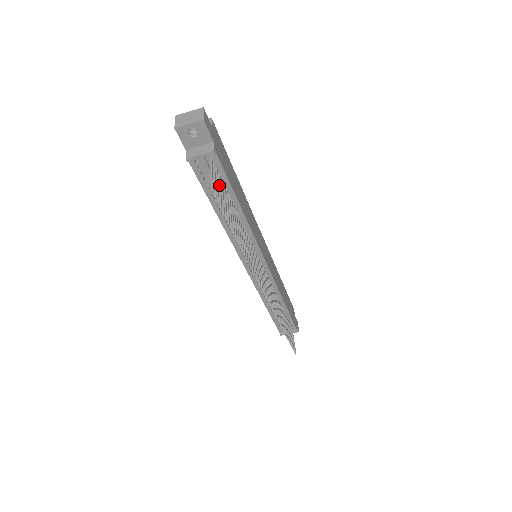
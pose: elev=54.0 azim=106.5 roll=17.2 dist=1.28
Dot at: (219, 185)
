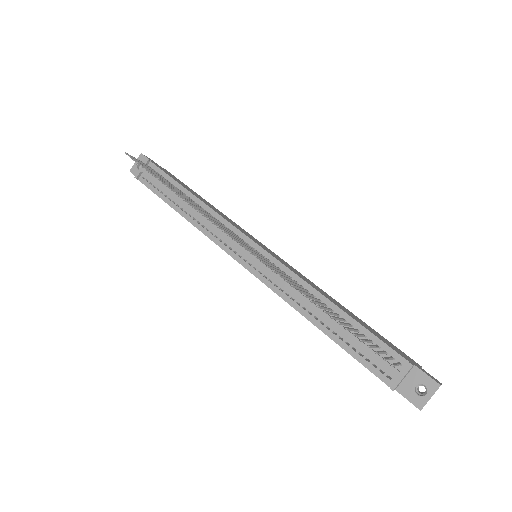
Dot at: (153, 171)
